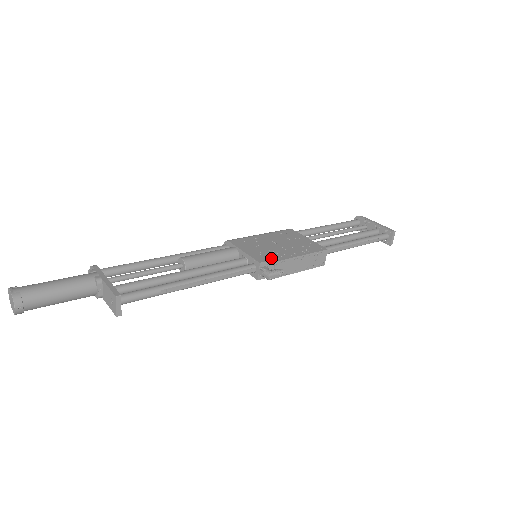
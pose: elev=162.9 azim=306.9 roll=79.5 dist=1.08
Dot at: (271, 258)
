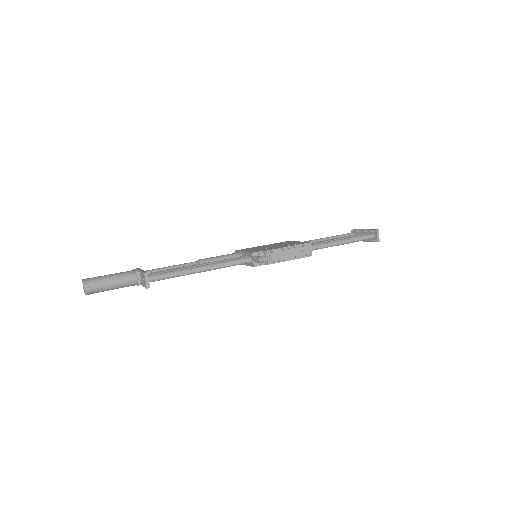
Dot at: (262, 250)
